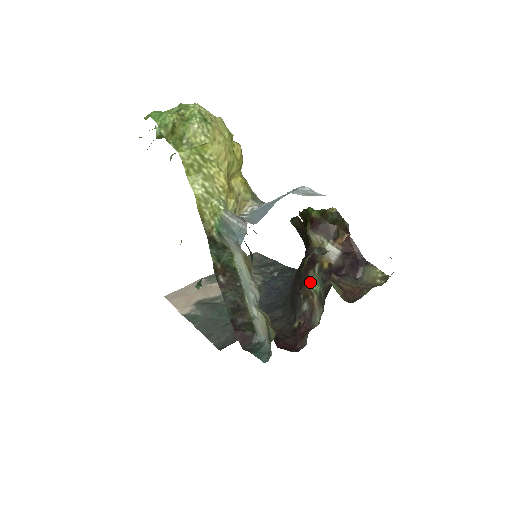
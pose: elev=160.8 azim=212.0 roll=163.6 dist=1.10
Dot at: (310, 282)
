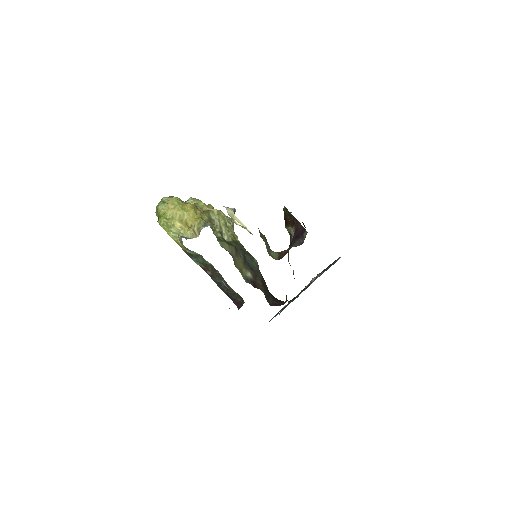
Dot at: occluded
